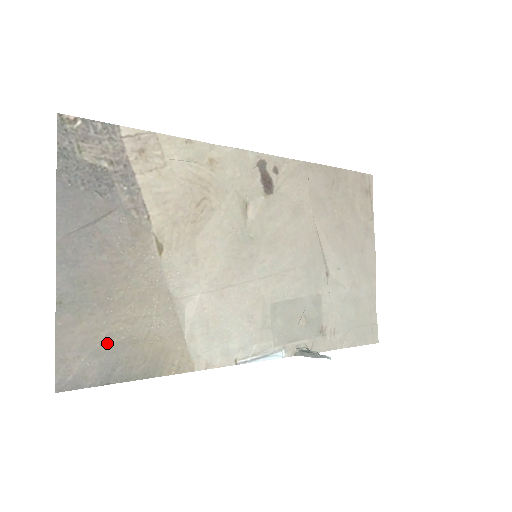
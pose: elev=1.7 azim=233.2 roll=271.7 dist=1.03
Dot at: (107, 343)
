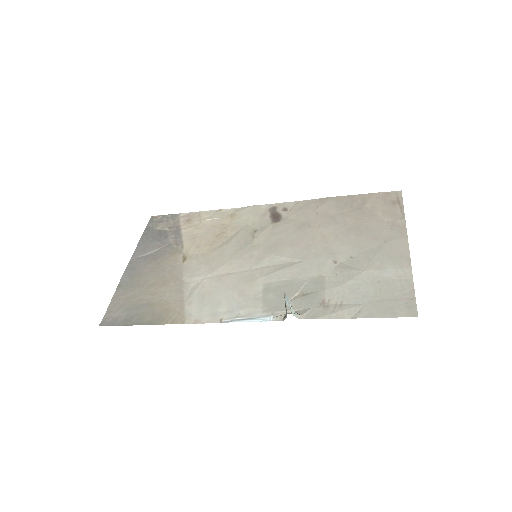
Dot at: (135, 304)
